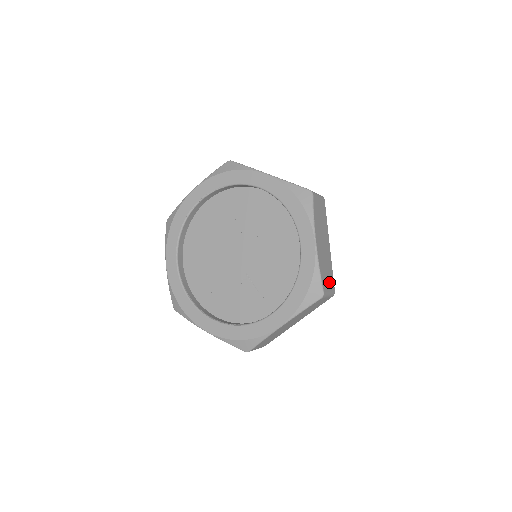
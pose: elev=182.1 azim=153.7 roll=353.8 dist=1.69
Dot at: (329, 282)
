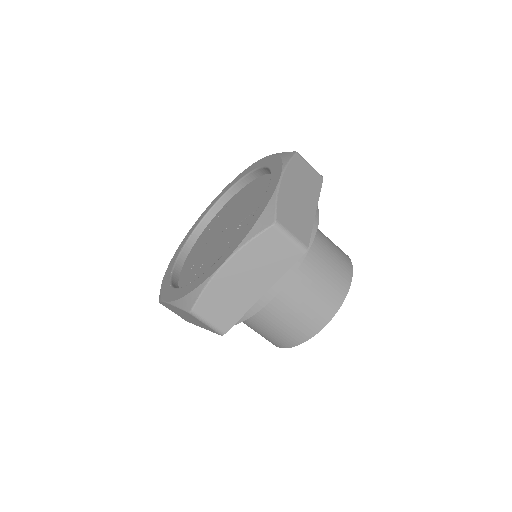
Dot at: occluded
